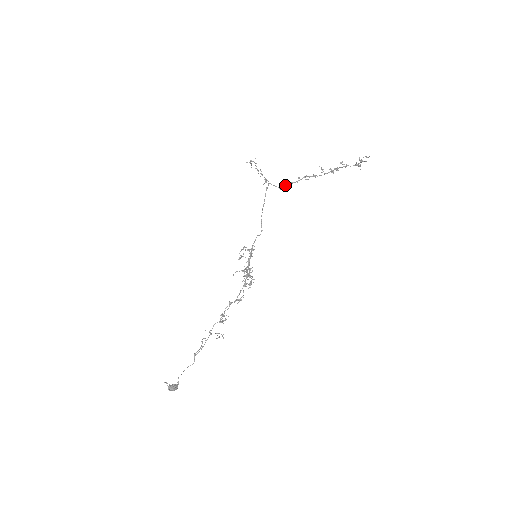
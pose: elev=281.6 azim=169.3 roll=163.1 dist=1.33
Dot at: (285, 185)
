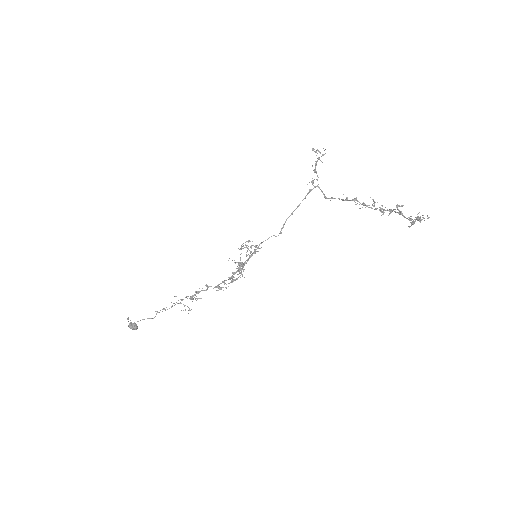
Dot at: (331, 197)
